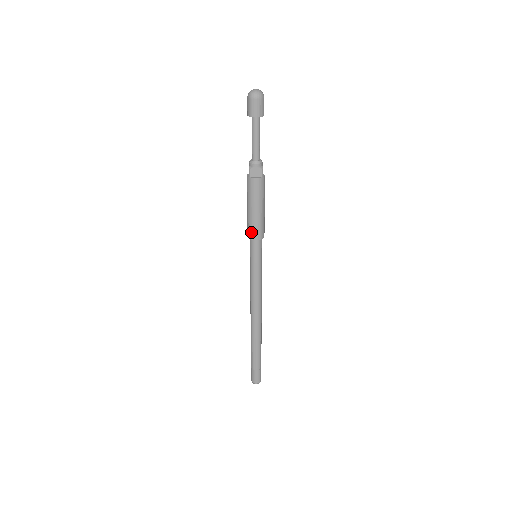
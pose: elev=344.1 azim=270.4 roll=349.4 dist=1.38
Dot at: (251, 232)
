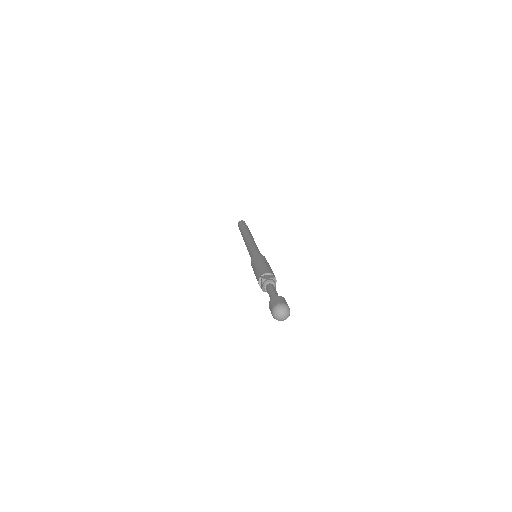
Dot at: occluded
